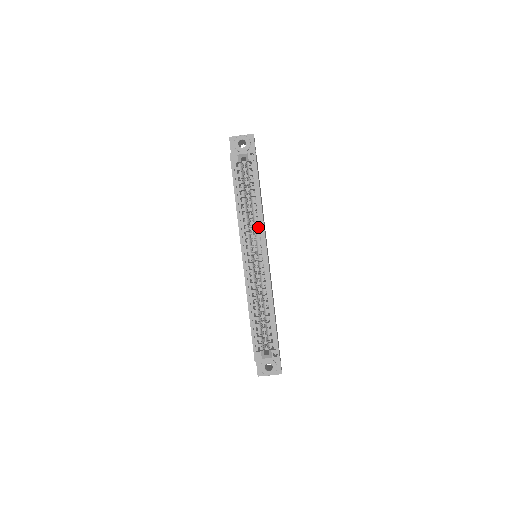
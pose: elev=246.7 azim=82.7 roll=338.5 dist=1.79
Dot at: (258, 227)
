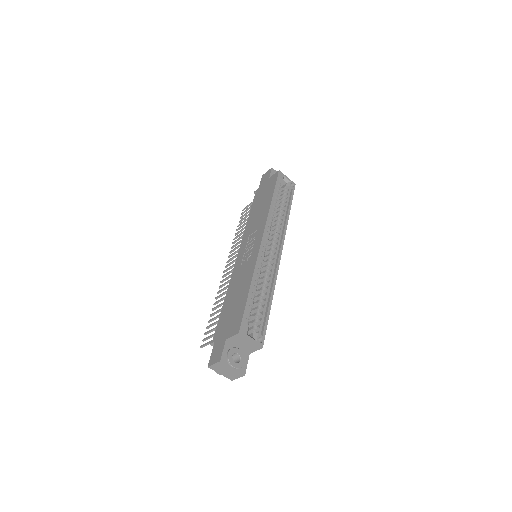
Dot at: (280, 229)
